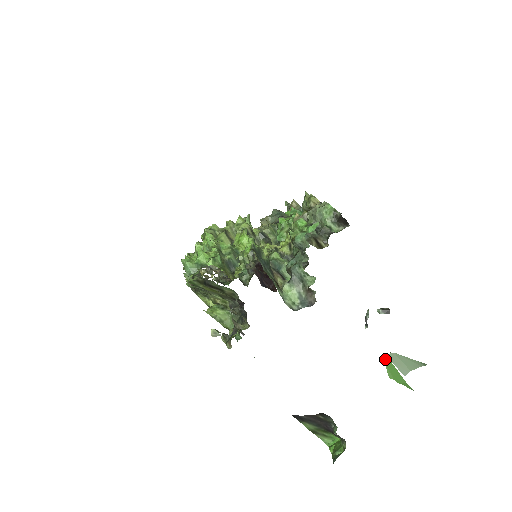
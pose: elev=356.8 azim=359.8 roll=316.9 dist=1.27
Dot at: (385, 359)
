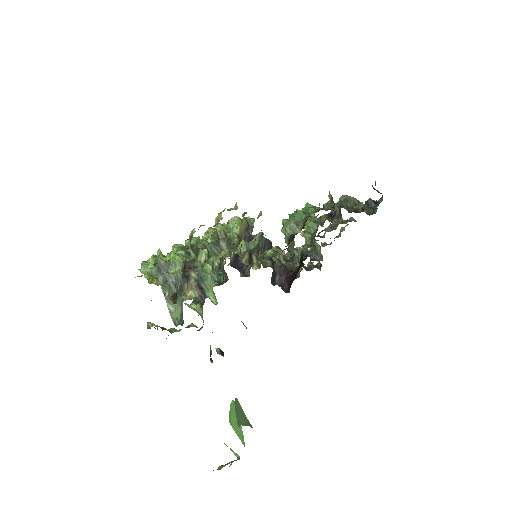
Dot at: (232, 401)
